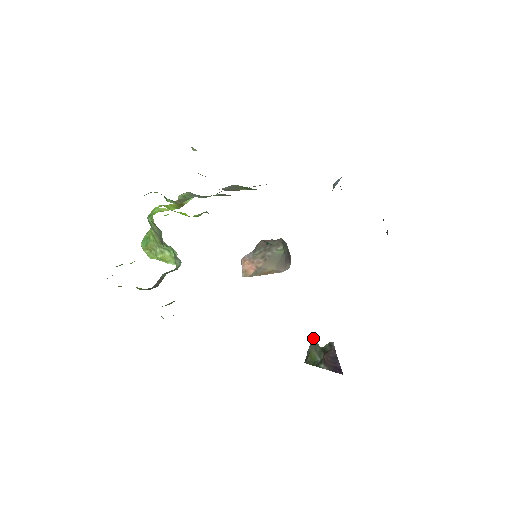
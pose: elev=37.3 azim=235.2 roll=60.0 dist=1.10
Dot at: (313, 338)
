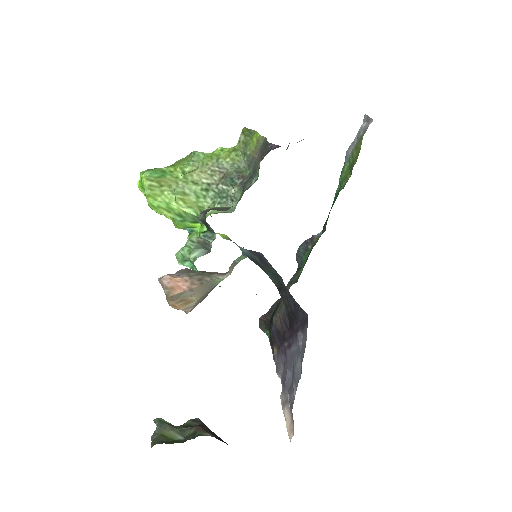
Dot at: (160, 418)
